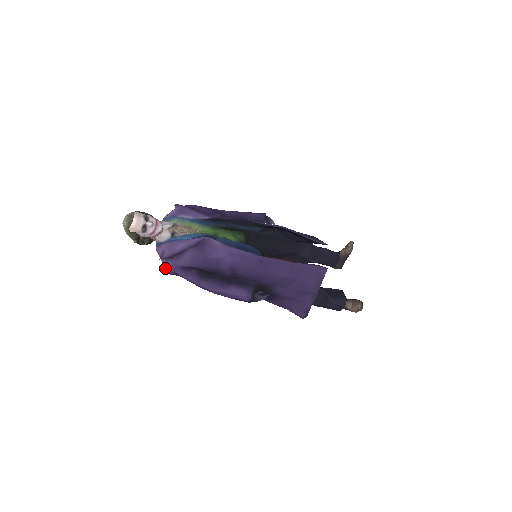
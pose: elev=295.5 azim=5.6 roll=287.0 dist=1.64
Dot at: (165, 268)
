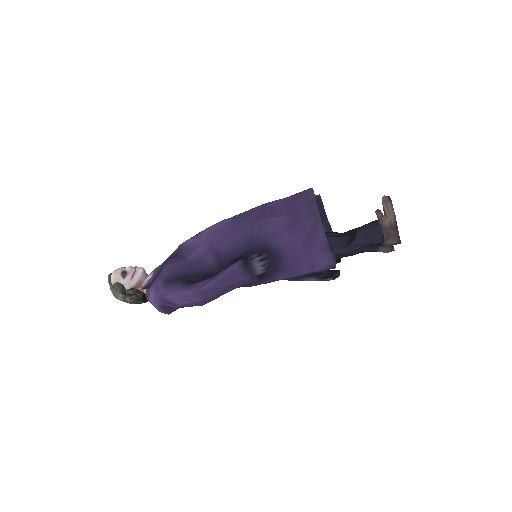
Dot at: (153, 303)
